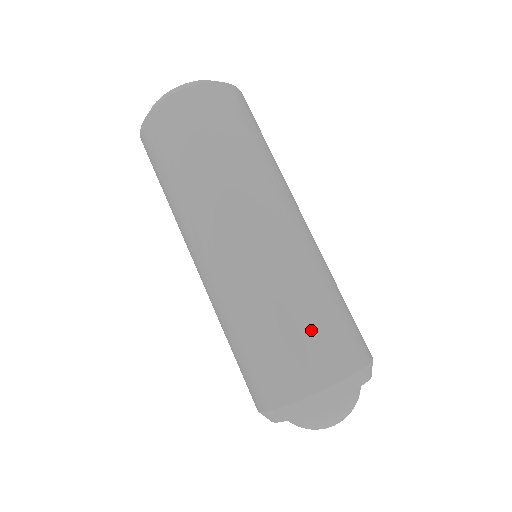
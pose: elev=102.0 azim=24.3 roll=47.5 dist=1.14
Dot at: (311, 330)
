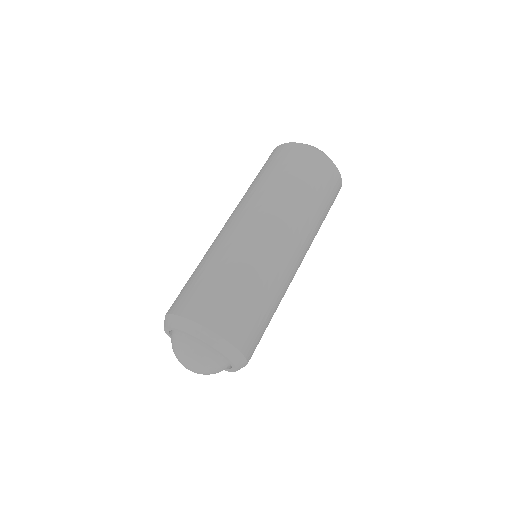
Dot at: (226, 293)
